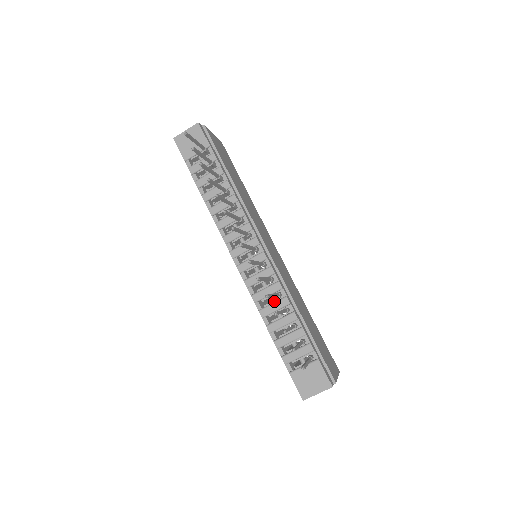
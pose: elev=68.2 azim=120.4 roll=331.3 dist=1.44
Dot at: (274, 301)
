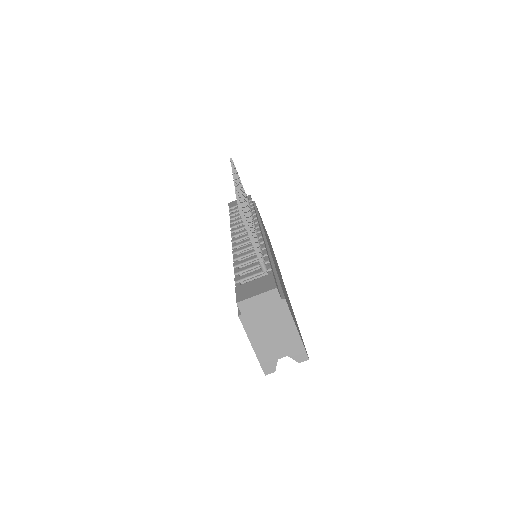
Dot at: (251, 250)
